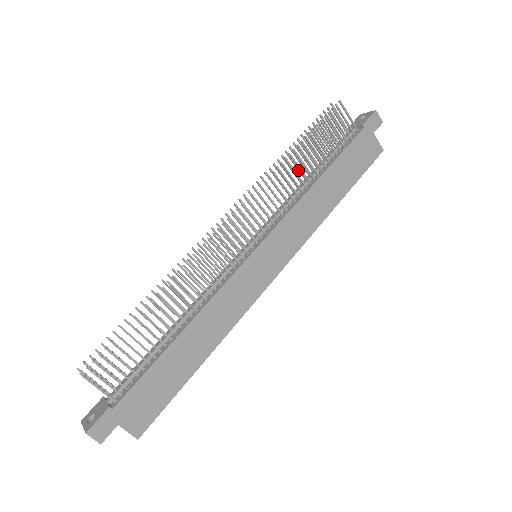
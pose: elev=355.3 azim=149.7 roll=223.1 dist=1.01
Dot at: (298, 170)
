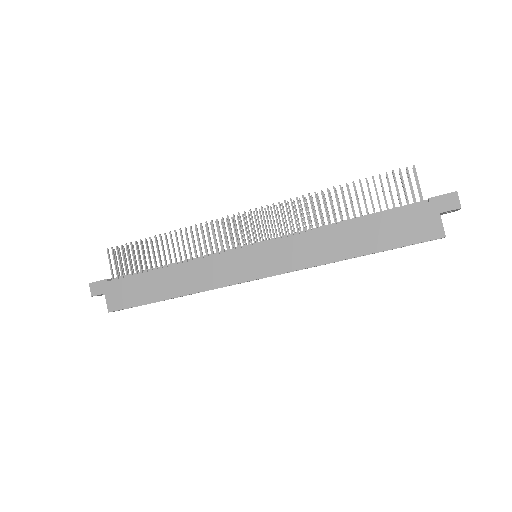
Dot at: occluded
